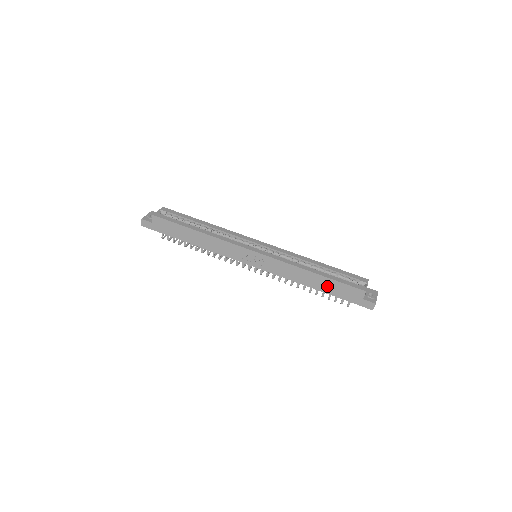
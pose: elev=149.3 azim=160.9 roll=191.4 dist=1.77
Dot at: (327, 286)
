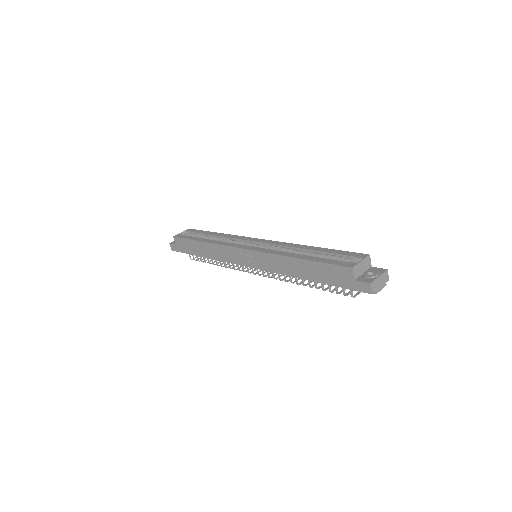
Dot at: (314, 272)
